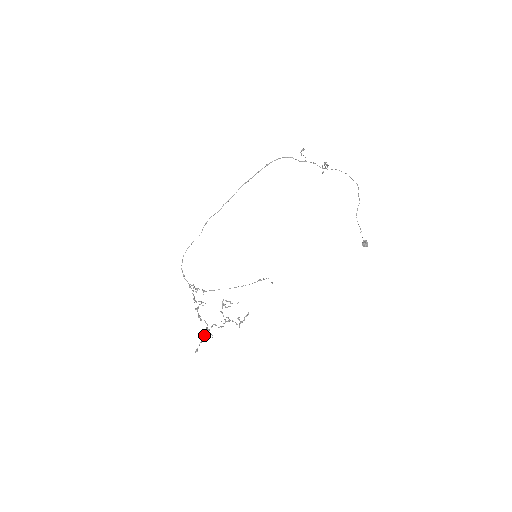
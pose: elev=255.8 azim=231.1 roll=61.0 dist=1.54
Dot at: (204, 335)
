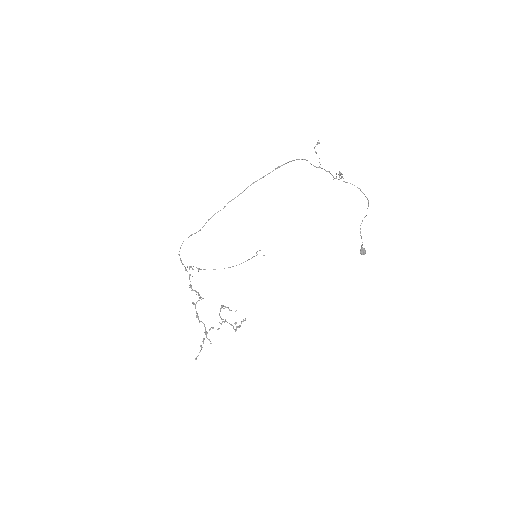
Dot at: (203, 343)
